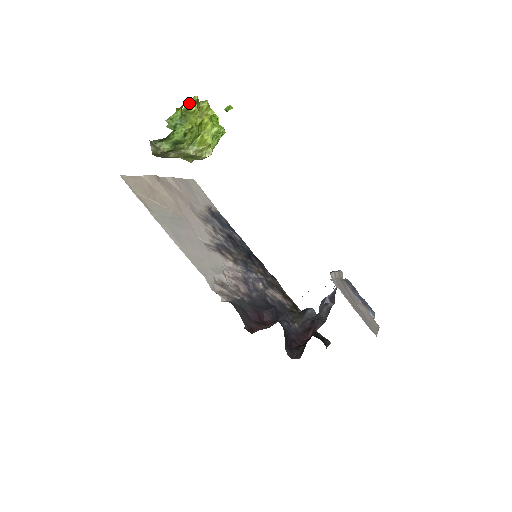
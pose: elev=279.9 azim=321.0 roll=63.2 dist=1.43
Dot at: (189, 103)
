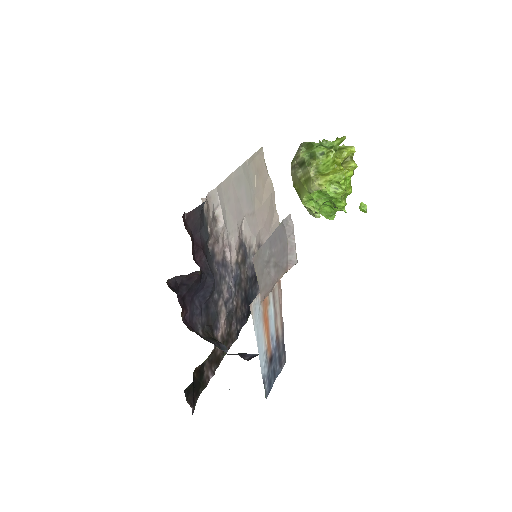
Dot at: (346, 147)
